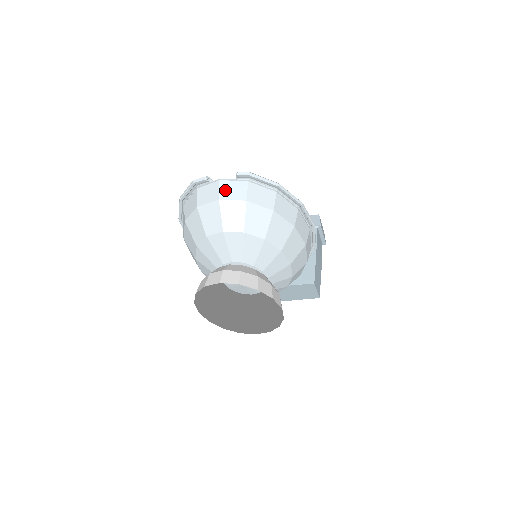
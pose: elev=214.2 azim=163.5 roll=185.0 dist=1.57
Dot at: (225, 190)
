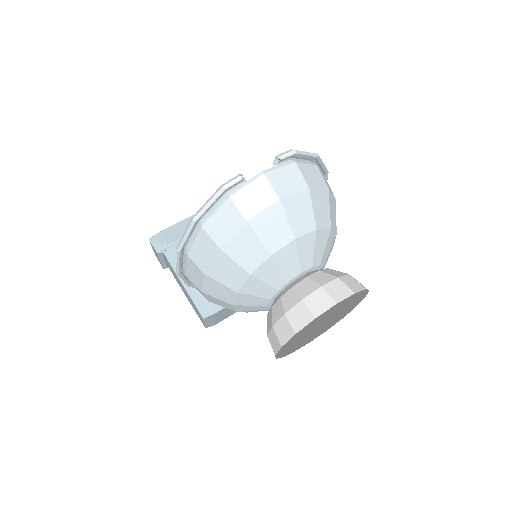
Dot at: (279, 184)
